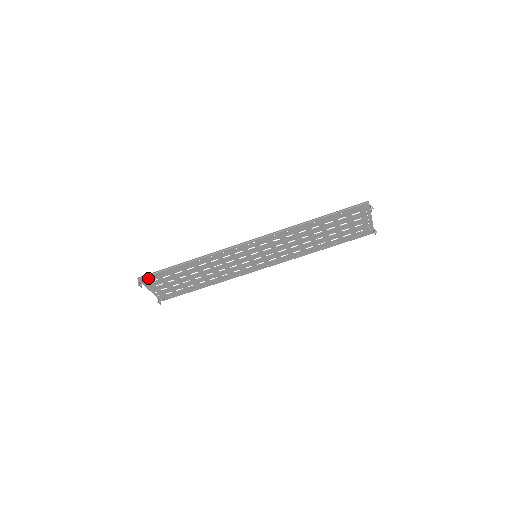
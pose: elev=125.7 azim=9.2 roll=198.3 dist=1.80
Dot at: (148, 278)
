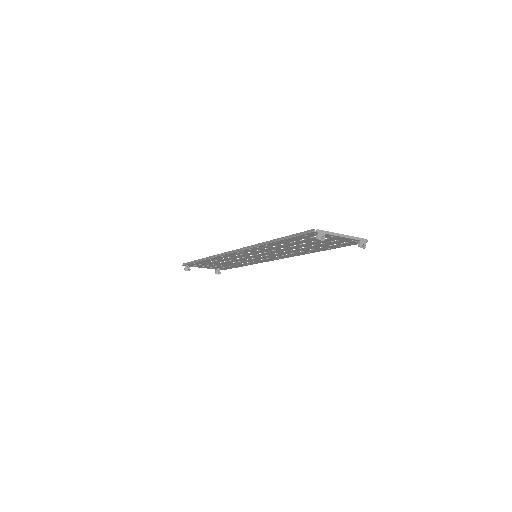
Dot at: (189, 265)
